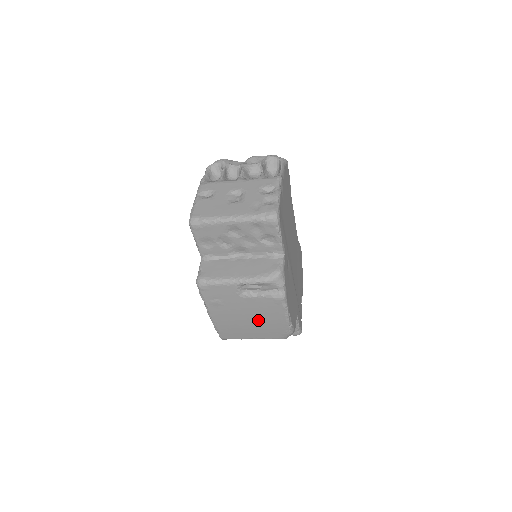
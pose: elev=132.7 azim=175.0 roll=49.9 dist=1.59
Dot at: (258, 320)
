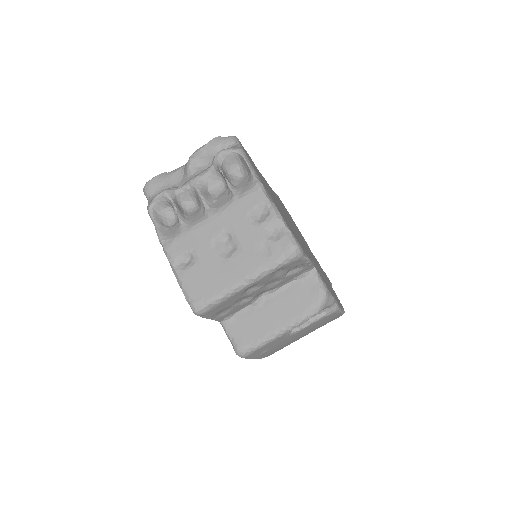
Dot at: (310, 331)
